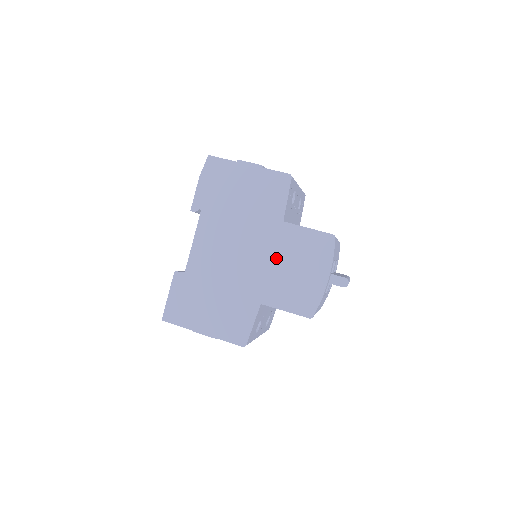
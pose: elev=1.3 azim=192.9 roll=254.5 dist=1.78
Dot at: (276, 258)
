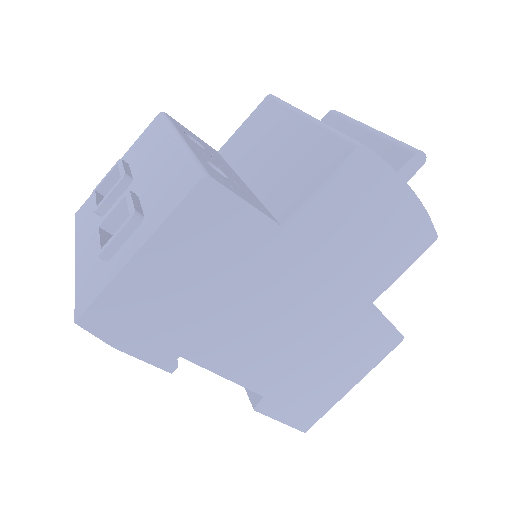
Dot at: (329, 260)
